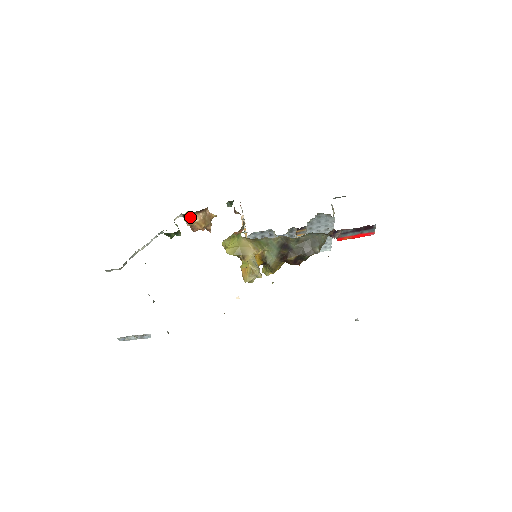
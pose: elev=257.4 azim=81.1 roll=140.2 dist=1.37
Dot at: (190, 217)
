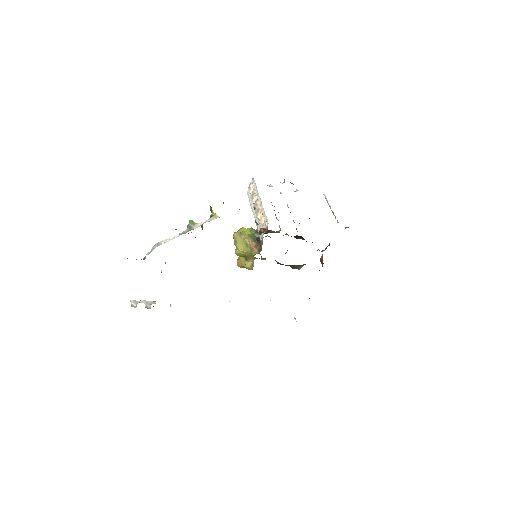
Dot at: occluded
